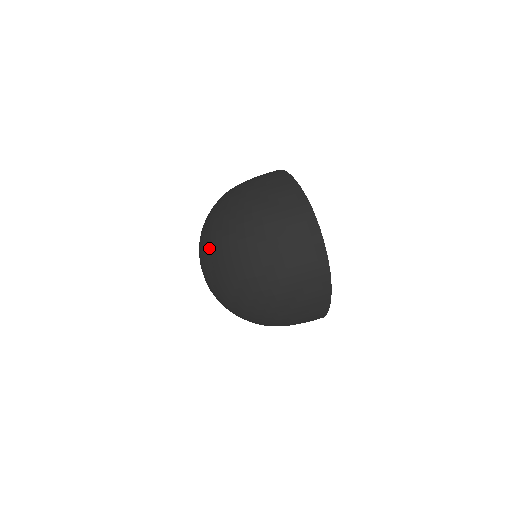
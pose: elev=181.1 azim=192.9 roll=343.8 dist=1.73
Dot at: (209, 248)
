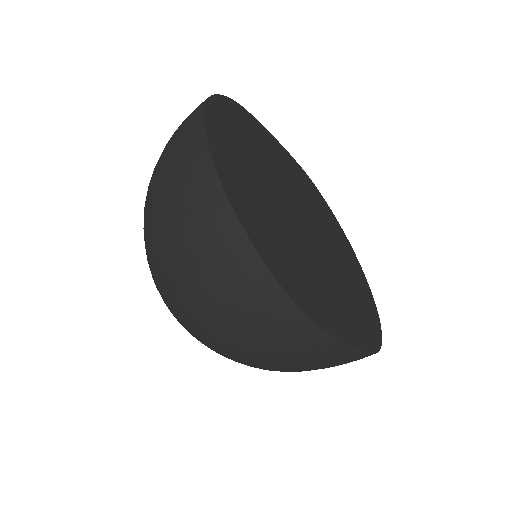
Dot at: occluded
